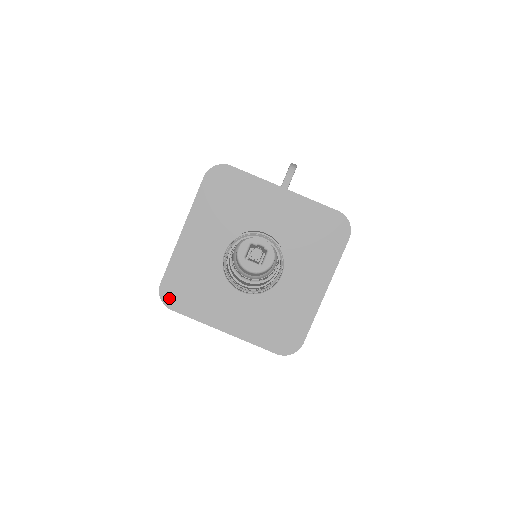
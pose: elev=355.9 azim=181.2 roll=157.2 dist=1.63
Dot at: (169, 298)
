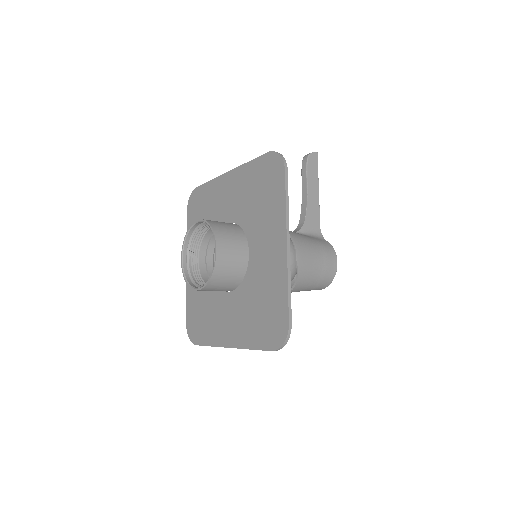
Dot at: (193, 334)
